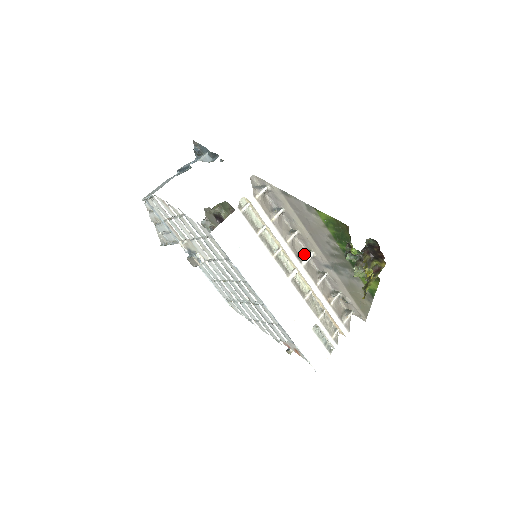
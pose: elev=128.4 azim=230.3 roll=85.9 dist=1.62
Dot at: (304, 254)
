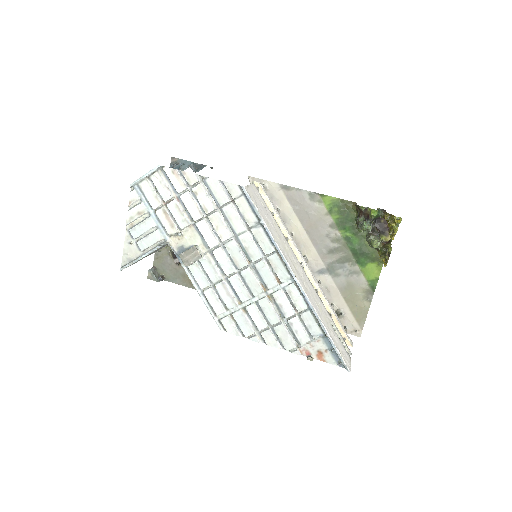
Dot at: occluded
